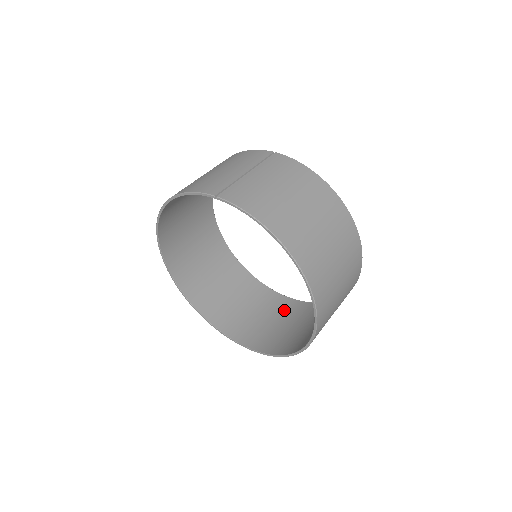
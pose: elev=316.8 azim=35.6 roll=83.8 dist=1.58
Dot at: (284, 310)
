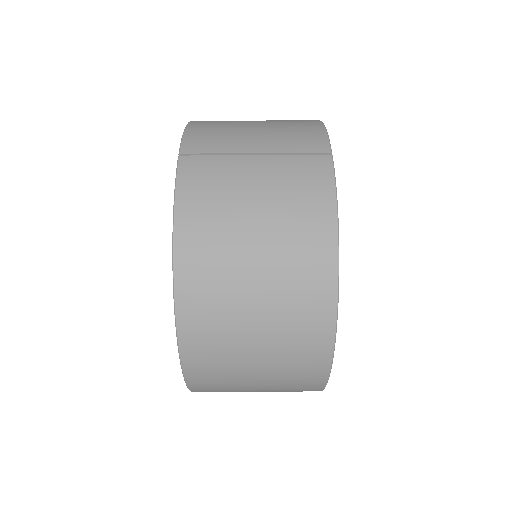
Dot at: occluded
